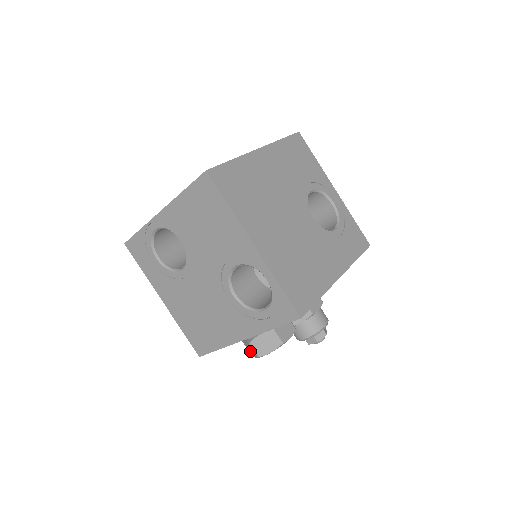
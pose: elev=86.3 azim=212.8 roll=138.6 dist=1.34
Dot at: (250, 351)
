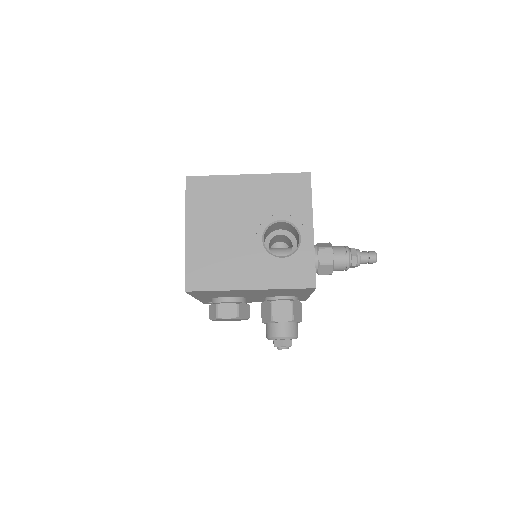
Dot at: occluded
